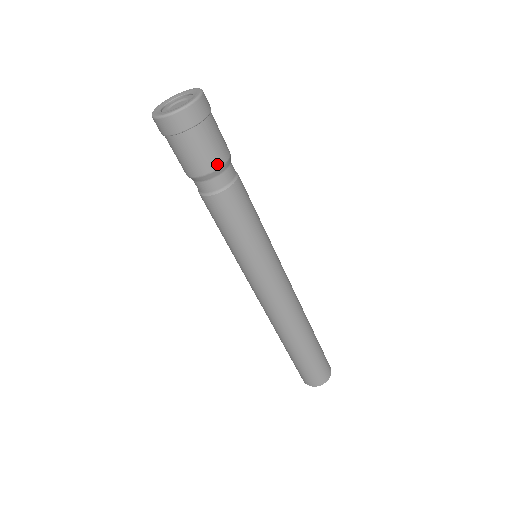
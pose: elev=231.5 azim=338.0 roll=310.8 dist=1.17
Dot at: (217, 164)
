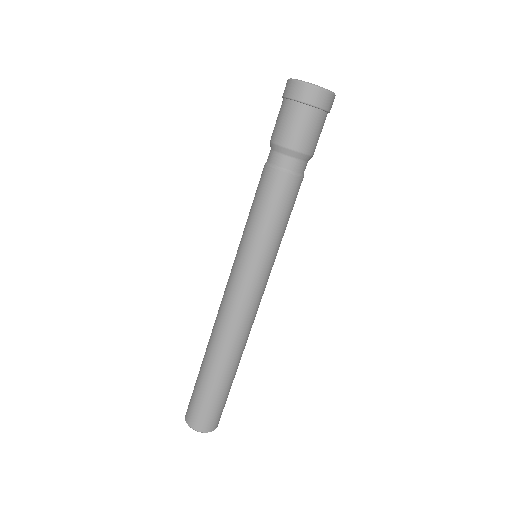
Dot at: (302, 148)
